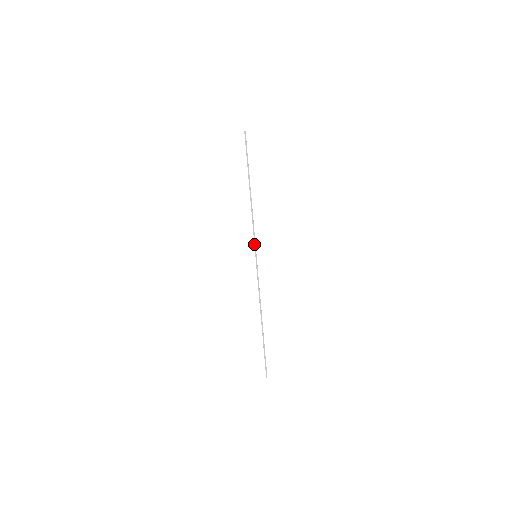
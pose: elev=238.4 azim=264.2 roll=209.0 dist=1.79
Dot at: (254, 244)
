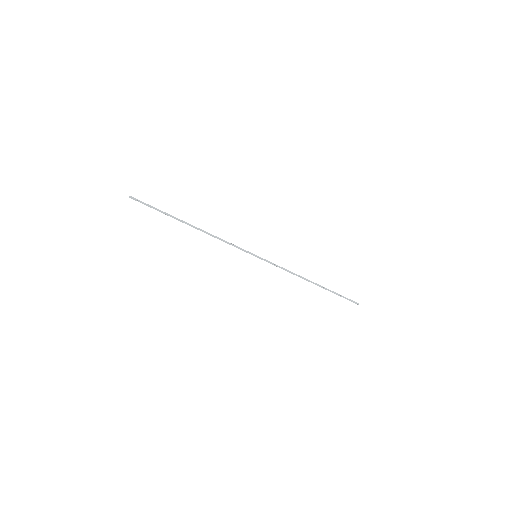
Dot at: occluded
